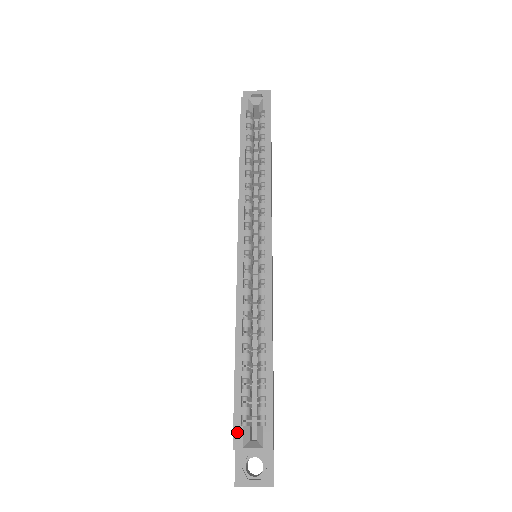
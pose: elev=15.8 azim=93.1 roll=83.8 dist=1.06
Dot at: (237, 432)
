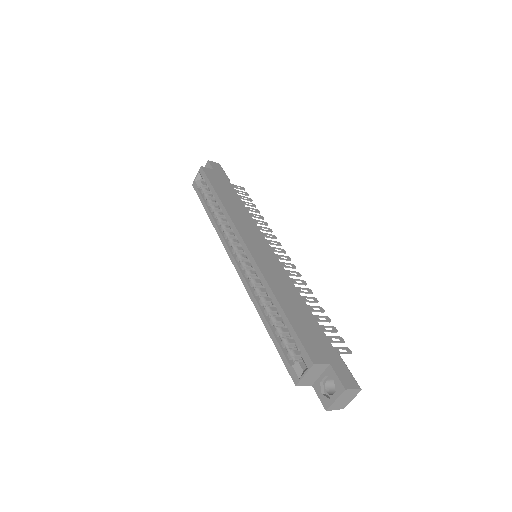
Dot at: (291, 372)
